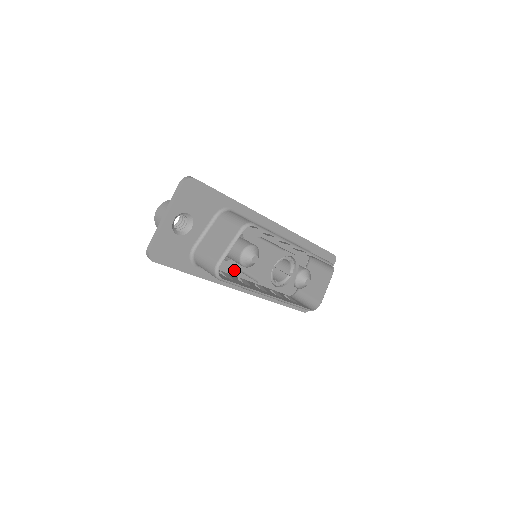
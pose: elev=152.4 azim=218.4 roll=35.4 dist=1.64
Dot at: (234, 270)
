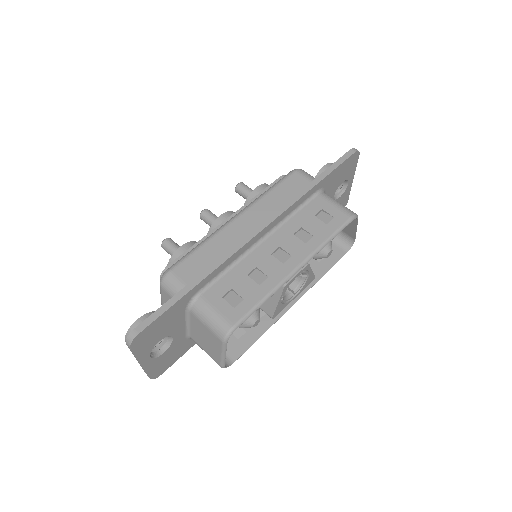
Dot at: occluded
